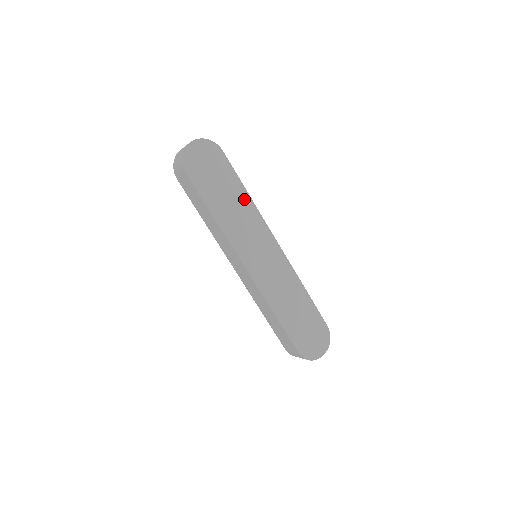
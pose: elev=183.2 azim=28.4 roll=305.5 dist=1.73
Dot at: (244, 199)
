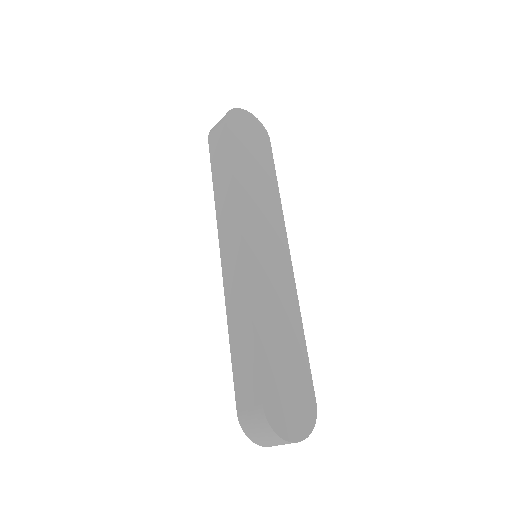
Dot at: (272, 188)
